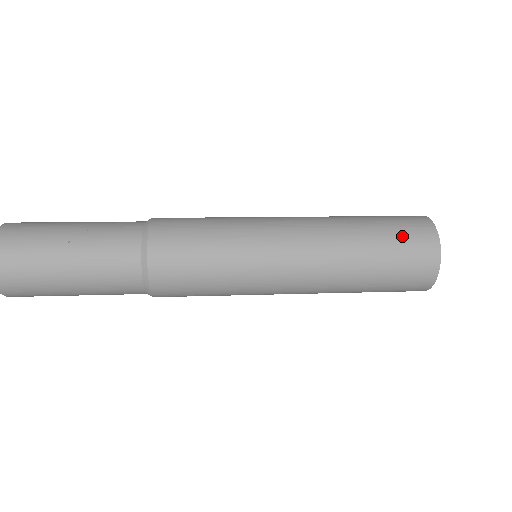
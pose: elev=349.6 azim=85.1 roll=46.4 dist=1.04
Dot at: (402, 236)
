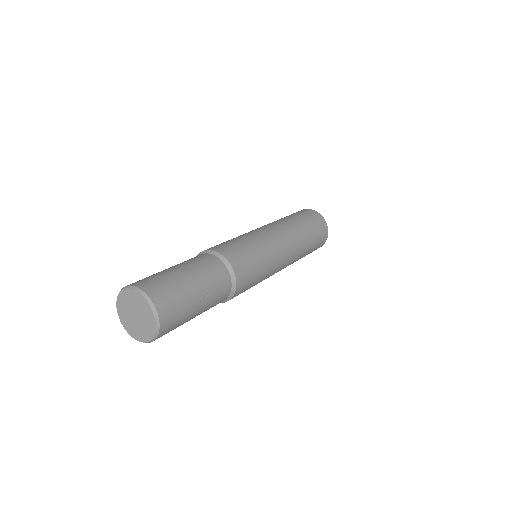
Dot at: (319, 235)
